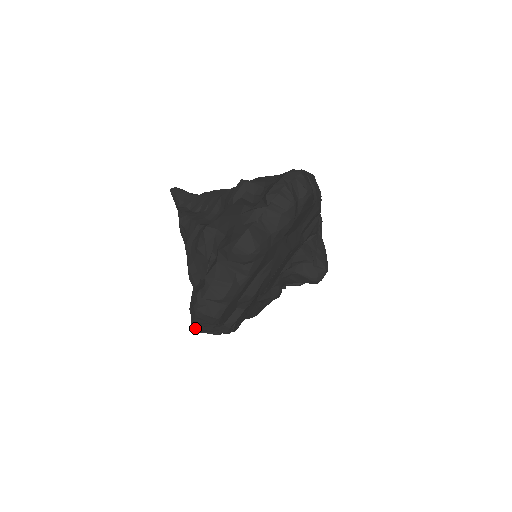
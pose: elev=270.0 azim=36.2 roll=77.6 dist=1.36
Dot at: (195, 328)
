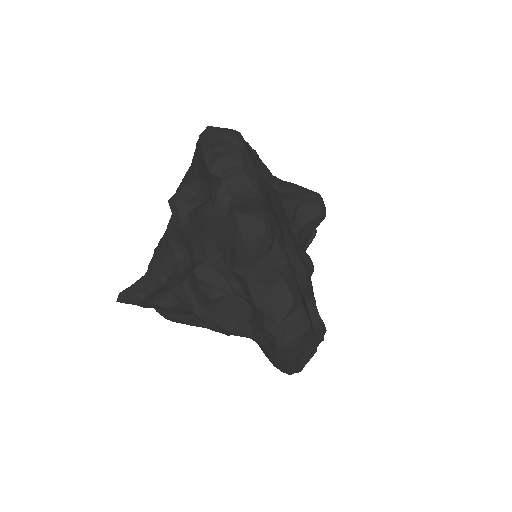
Dot at: (294, 371)
